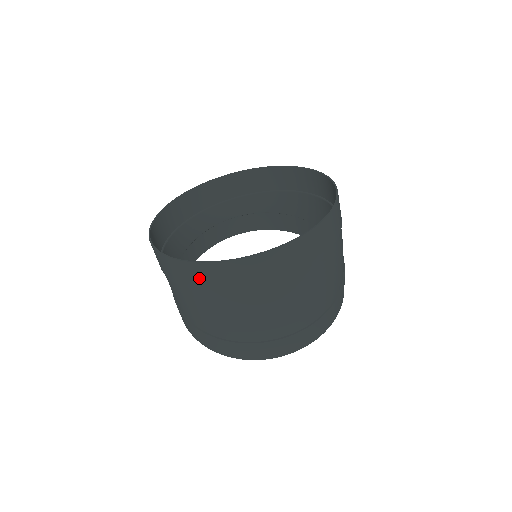
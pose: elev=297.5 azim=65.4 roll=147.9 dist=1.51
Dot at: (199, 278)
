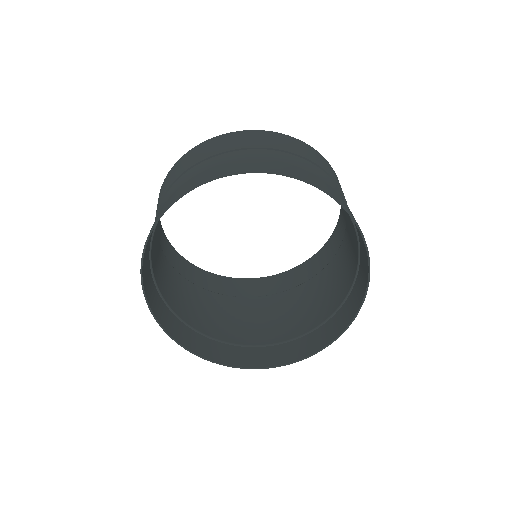
Dot at: (200, 345)
